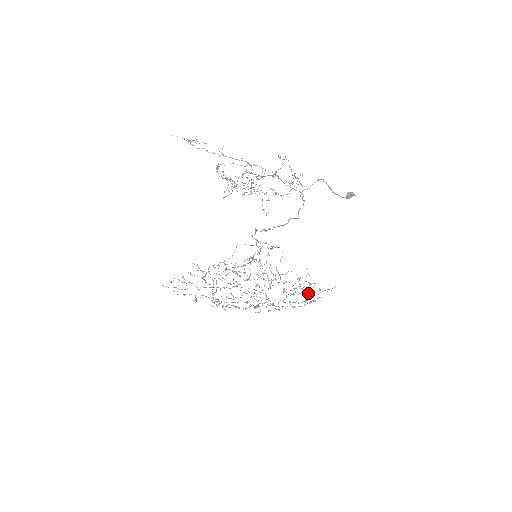
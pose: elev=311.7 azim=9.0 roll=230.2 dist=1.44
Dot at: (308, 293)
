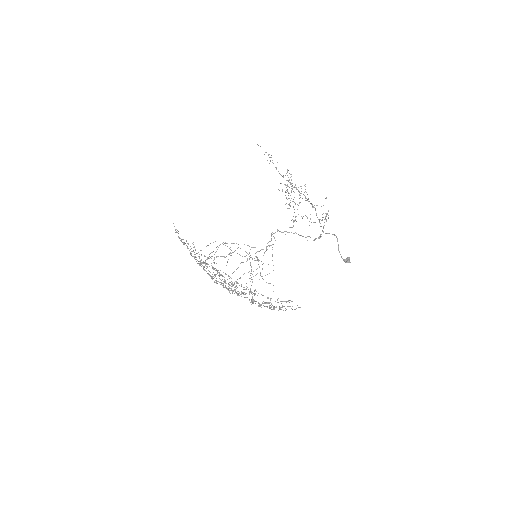
Dot at: occluded
